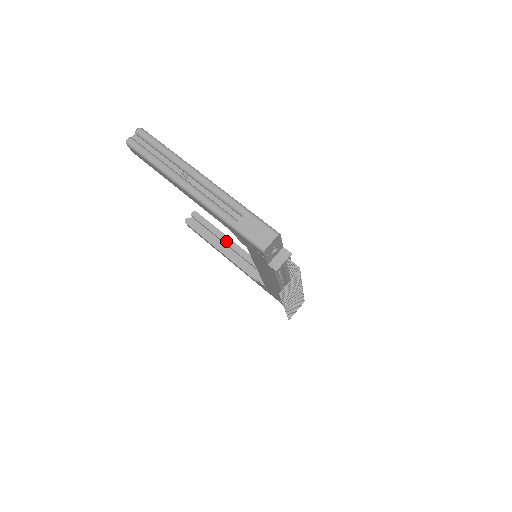
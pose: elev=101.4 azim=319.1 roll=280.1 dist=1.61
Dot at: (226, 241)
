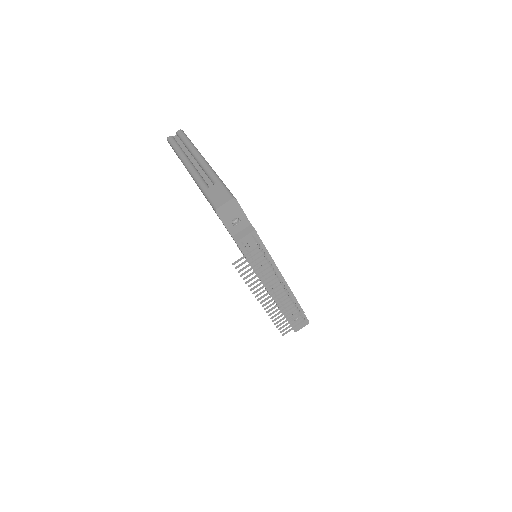
Dot at: occluded
